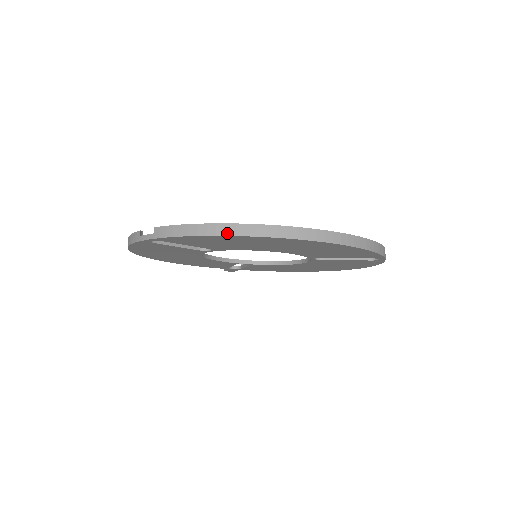
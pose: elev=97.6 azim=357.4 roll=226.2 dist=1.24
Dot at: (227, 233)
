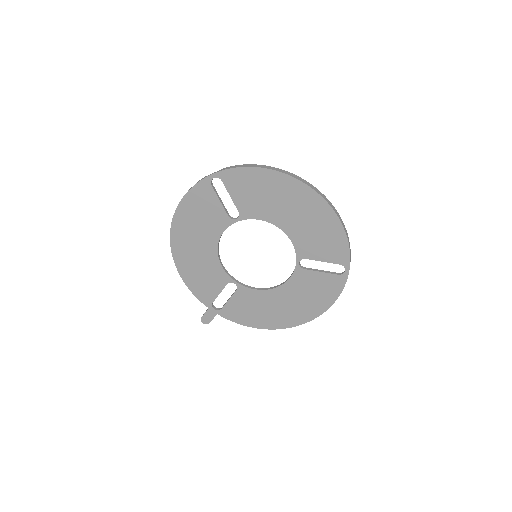
Dot at: (272, 169)
